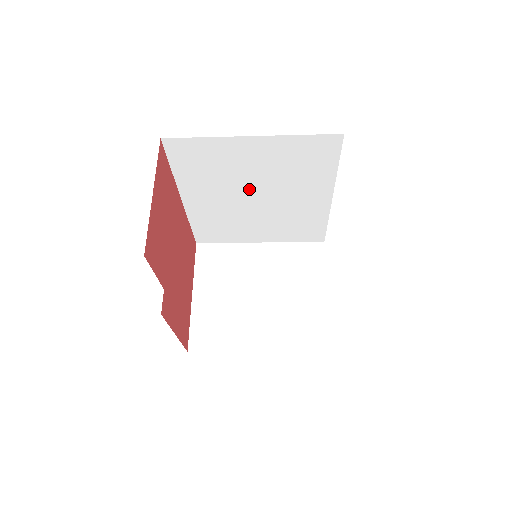
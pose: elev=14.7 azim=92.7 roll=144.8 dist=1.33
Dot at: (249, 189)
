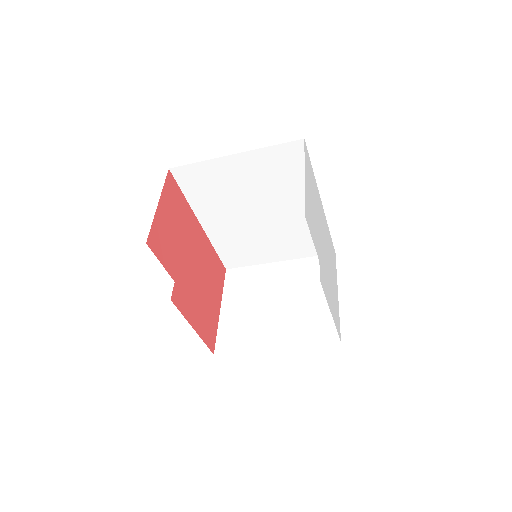
Dot at: (250, 205)
